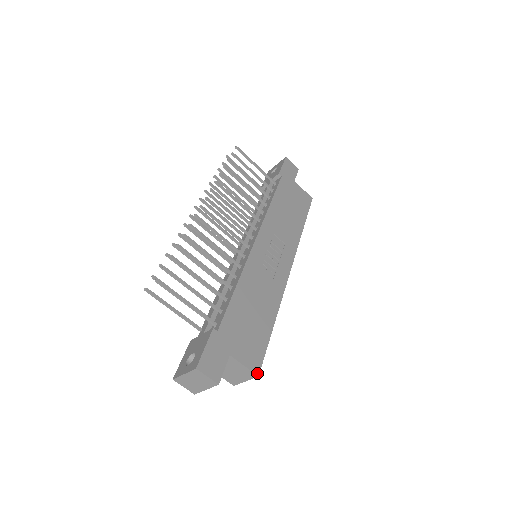
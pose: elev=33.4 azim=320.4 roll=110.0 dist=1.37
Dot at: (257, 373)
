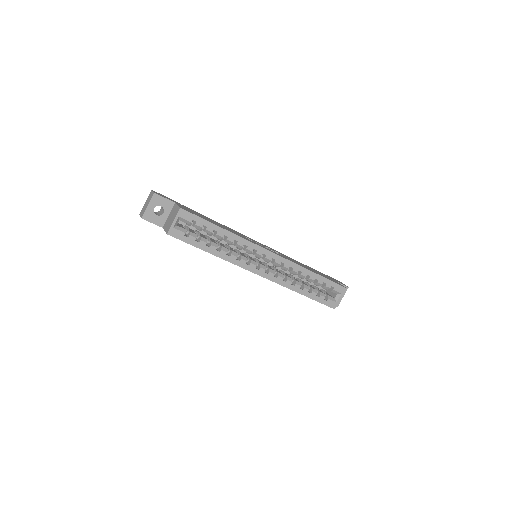
Dot at: (181, 208)
